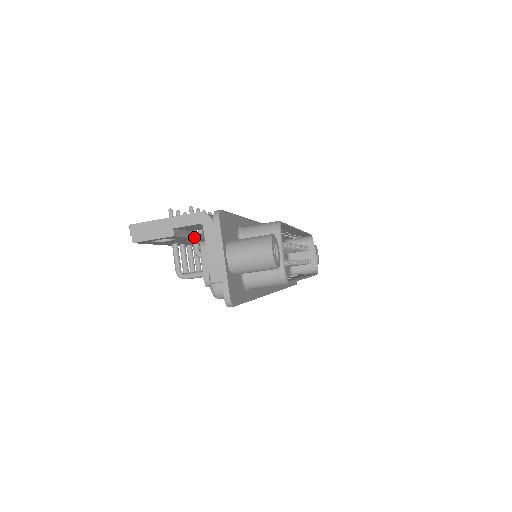
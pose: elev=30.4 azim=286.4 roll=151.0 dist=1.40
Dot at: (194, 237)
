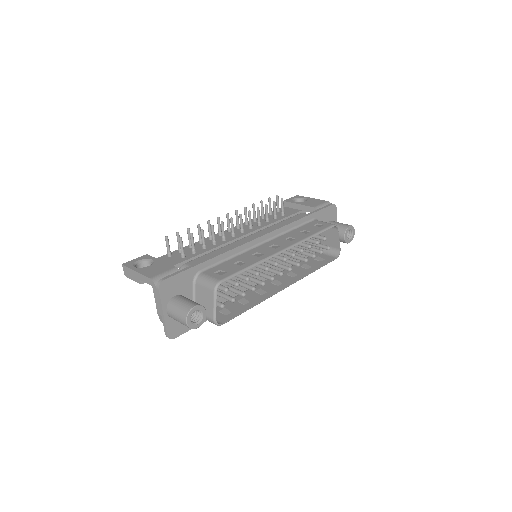
Dot at: occluded
